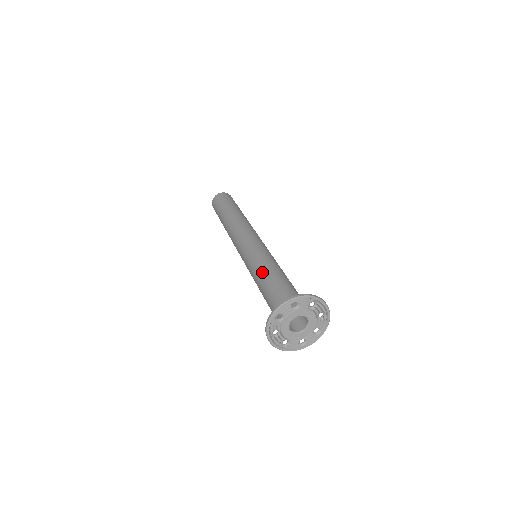
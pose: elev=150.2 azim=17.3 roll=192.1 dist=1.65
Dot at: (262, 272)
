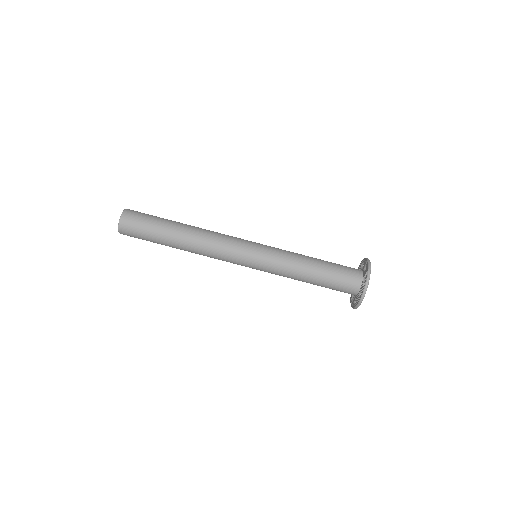
Dot at: (300, 271)
